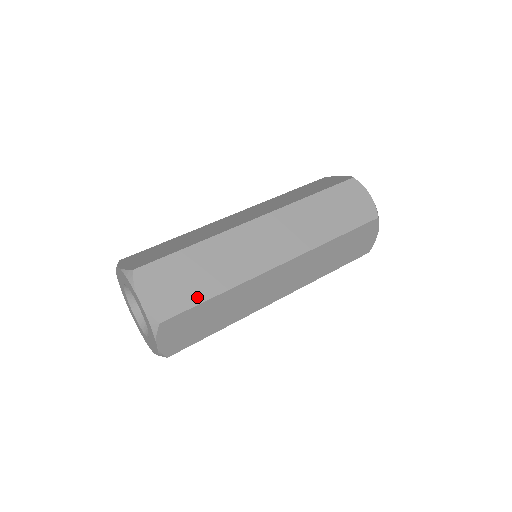
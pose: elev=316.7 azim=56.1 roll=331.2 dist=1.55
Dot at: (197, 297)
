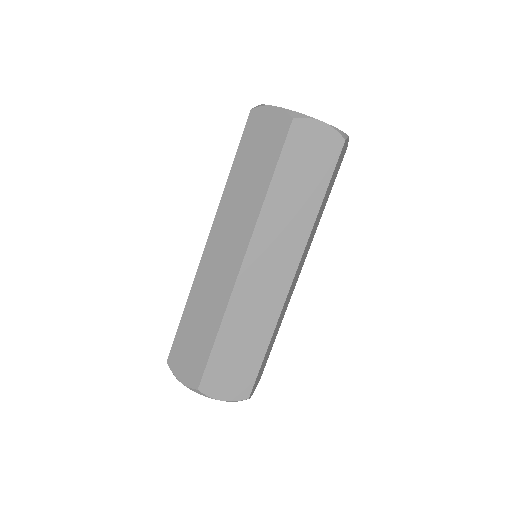
Dot at: (256, 362)
